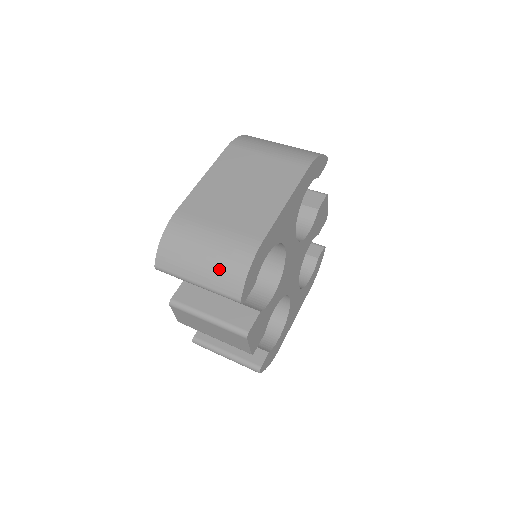
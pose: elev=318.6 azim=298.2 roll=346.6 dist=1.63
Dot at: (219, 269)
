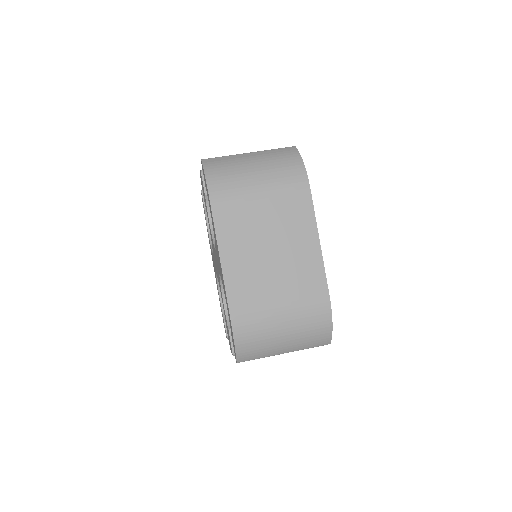
Dot at: (305, 338)
